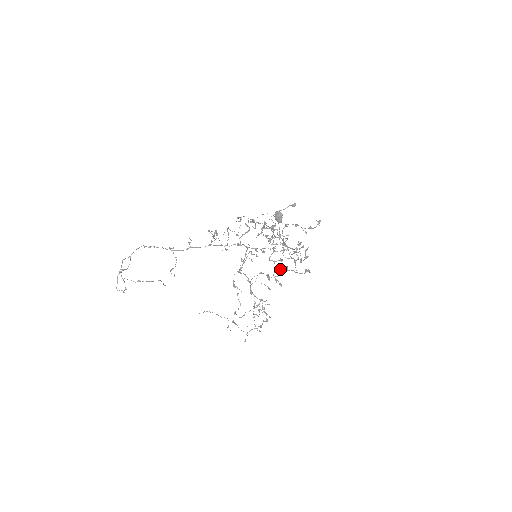
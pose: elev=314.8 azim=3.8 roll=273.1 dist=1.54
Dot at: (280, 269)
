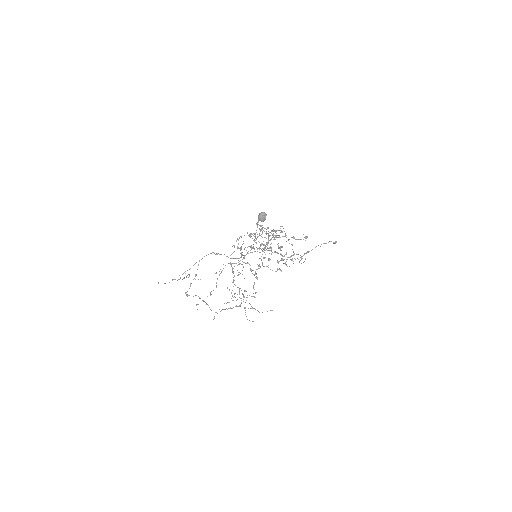
Dot at: occluded
